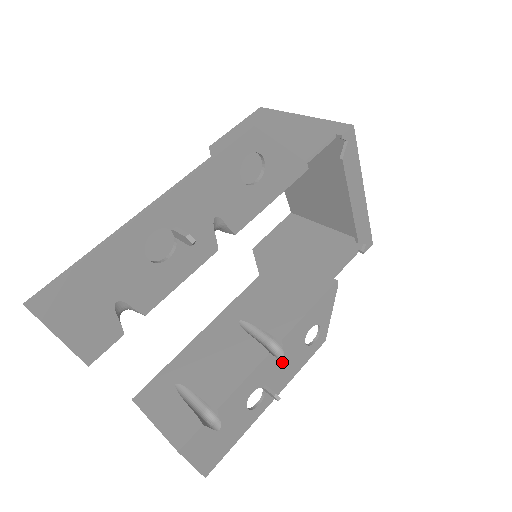
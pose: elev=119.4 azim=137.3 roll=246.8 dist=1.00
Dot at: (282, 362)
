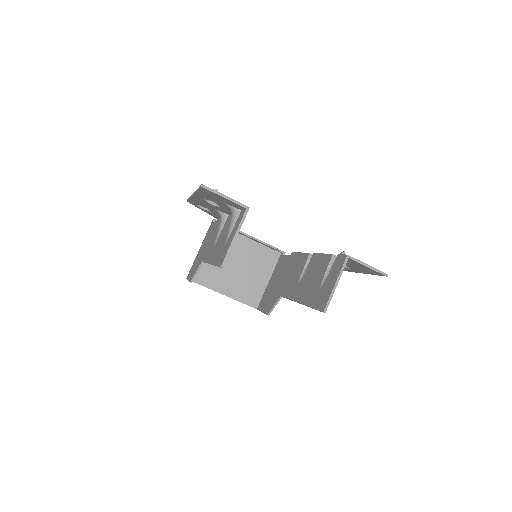
Dot at: occluded
